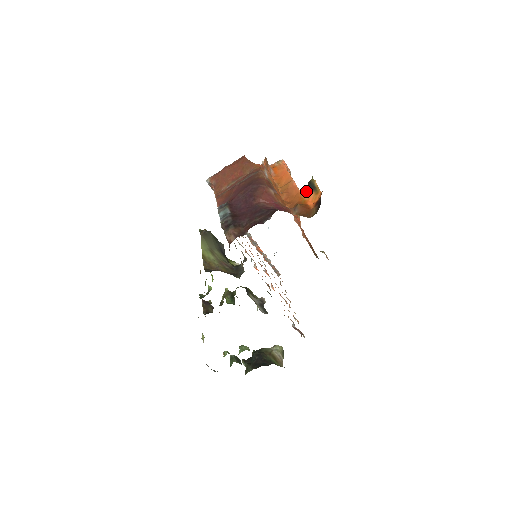
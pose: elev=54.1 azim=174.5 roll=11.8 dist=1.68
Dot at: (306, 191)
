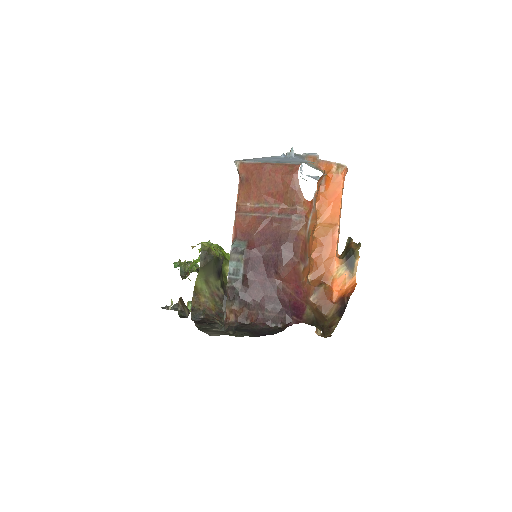
Dot at: (342, 262)
